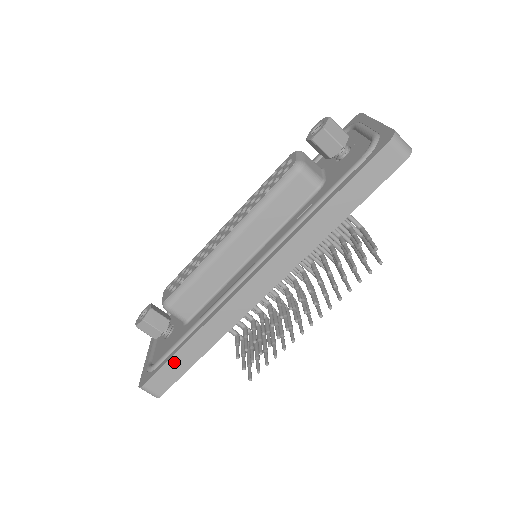
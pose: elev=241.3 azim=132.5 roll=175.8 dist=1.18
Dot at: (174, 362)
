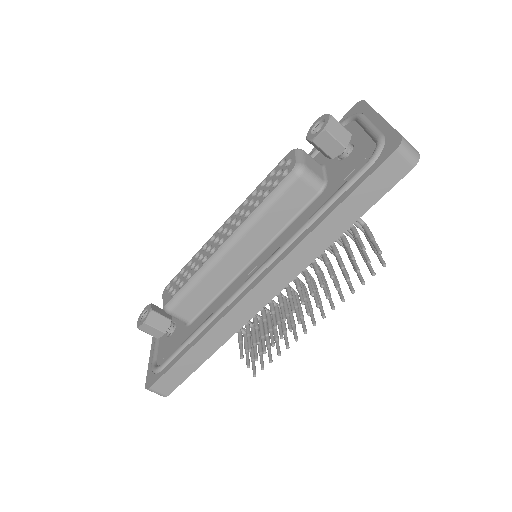
Dot at: (179, 366)
